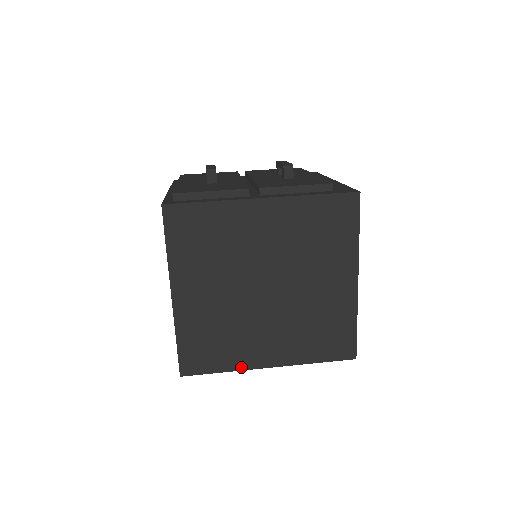
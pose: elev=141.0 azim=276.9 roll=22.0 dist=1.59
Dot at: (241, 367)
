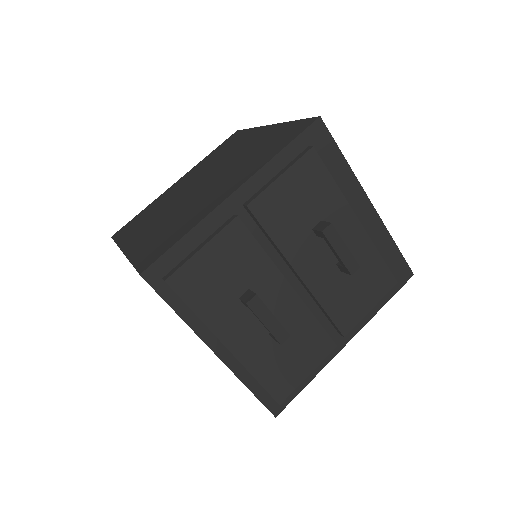
Dot at: occluded
